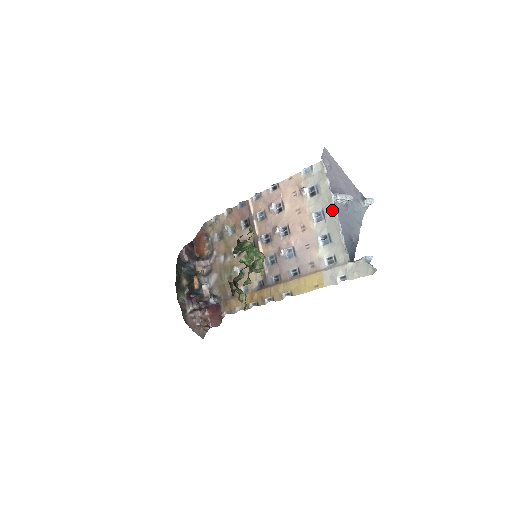
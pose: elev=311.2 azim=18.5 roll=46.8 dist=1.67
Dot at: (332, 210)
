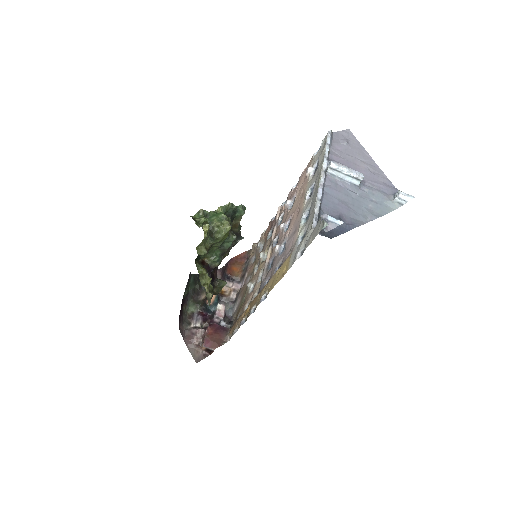
Dot at: (319, 177)
